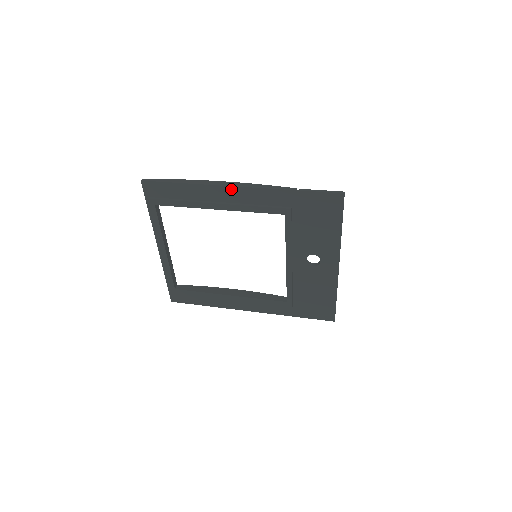
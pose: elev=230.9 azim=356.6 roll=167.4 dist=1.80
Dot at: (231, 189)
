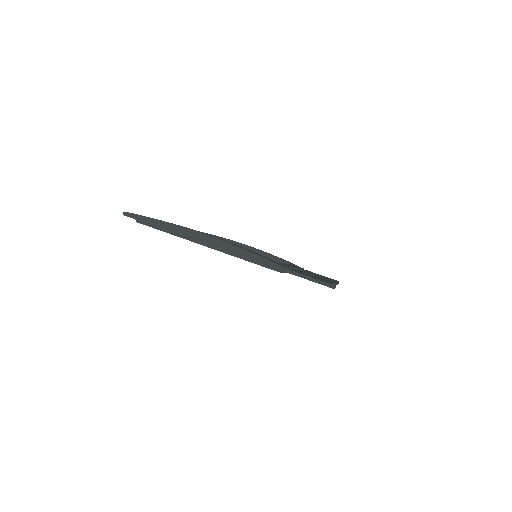
Dot at: (215, 247)
